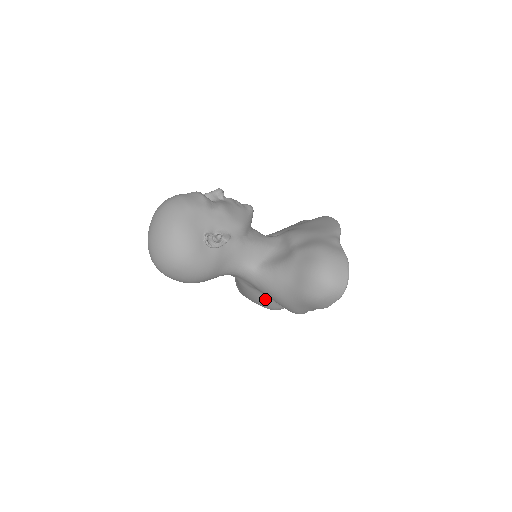
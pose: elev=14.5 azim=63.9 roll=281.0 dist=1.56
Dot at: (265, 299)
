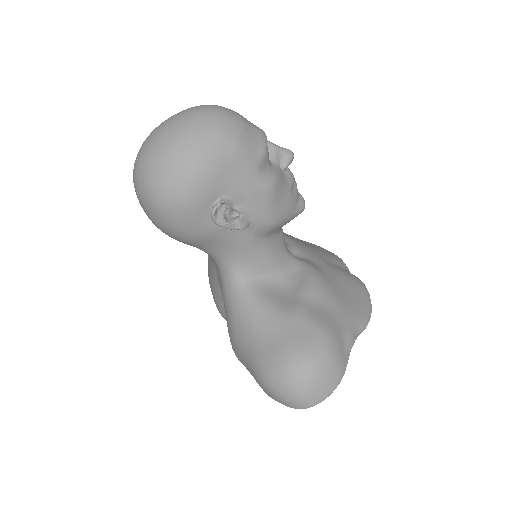
Dot at: (222, 301)
